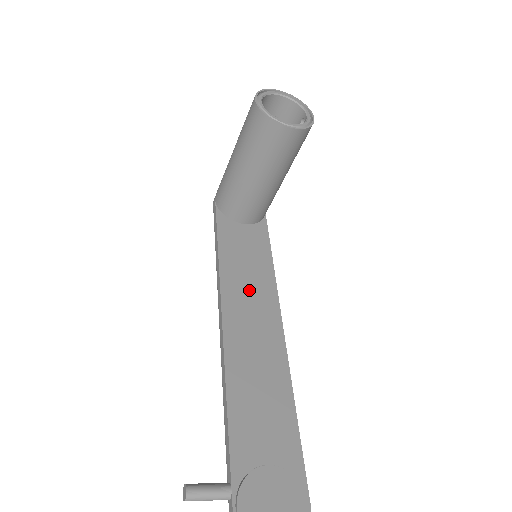
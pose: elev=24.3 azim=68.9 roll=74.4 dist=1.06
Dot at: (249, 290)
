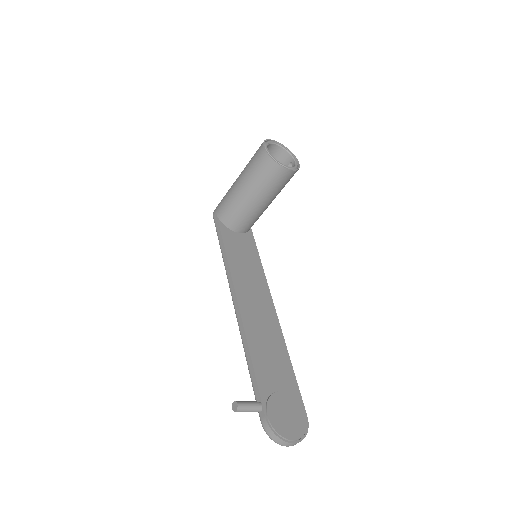
Dot at: (250, 280)
